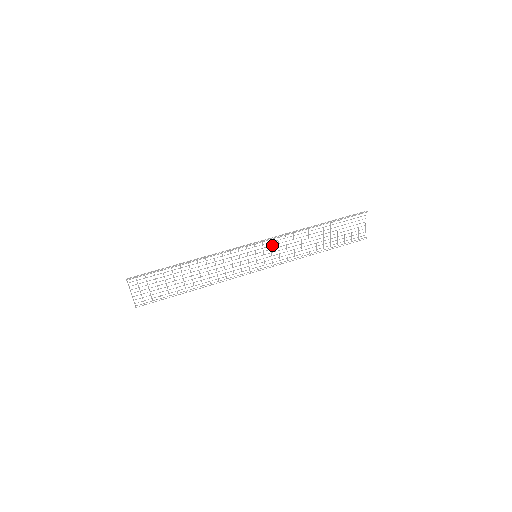
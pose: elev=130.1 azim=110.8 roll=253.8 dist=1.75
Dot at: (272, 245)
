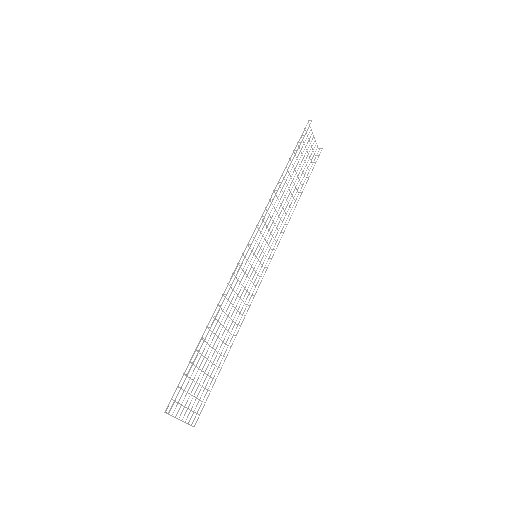
Dot at: (261, 231)
